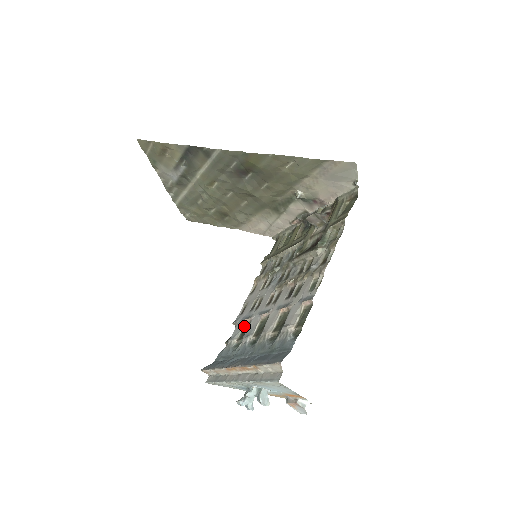
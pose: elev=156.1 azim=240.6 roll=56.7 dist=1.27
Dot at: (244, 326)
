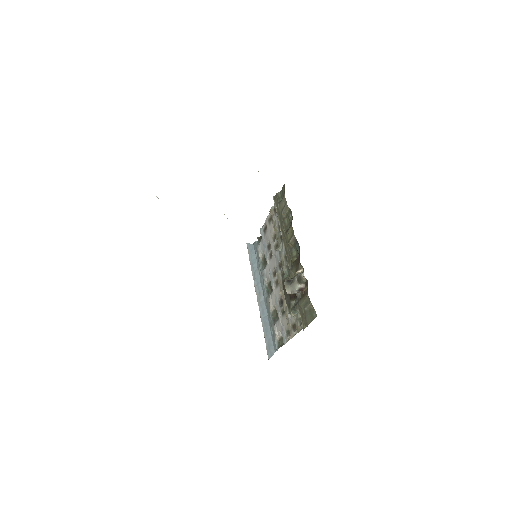
Dot at: occluded
